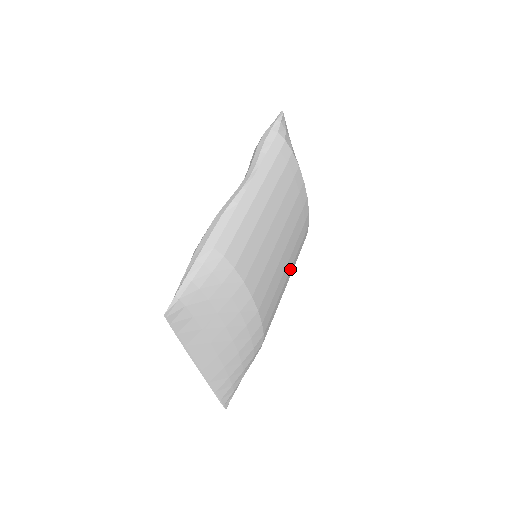
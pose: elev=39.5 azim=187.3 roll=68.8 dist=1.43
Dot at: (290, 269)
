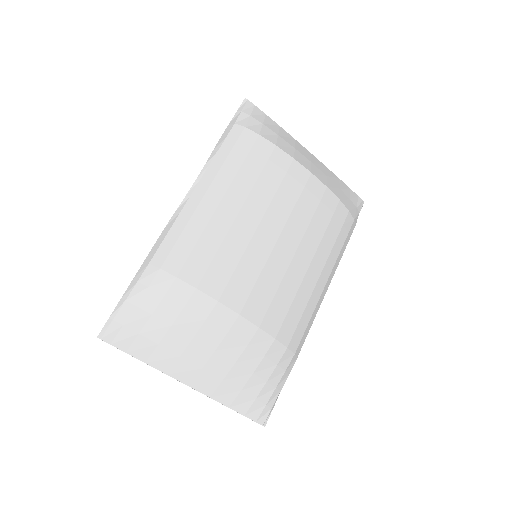
Dot at: (312, 259)
